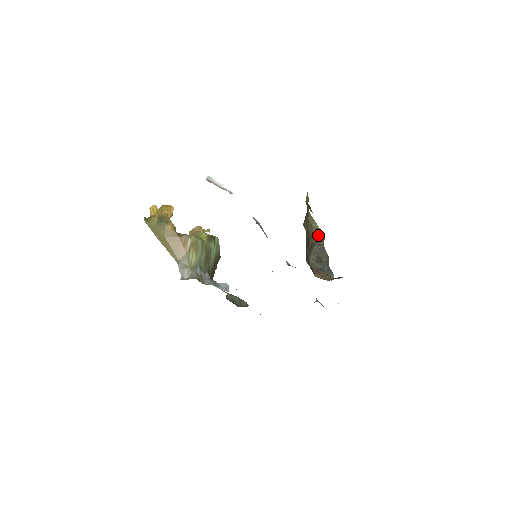
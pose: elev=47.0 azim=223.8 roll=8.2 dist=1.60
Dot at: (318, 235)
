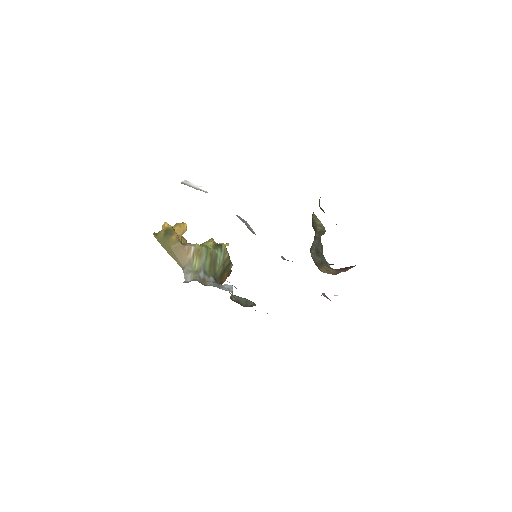
Dot at: (321, 231)
